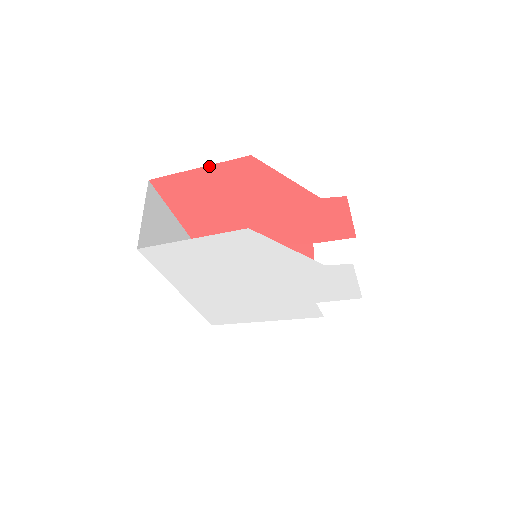
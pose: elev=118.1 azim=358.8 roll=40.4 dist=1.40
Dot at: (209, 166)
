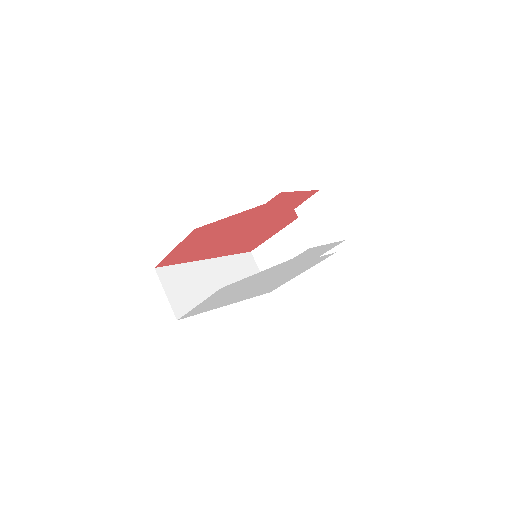
Dot at: (178, 245)
